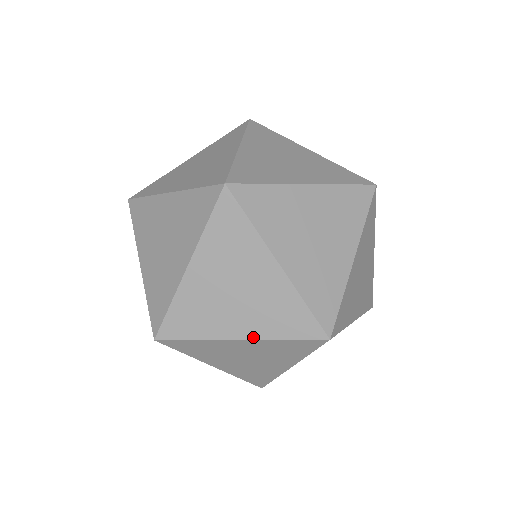
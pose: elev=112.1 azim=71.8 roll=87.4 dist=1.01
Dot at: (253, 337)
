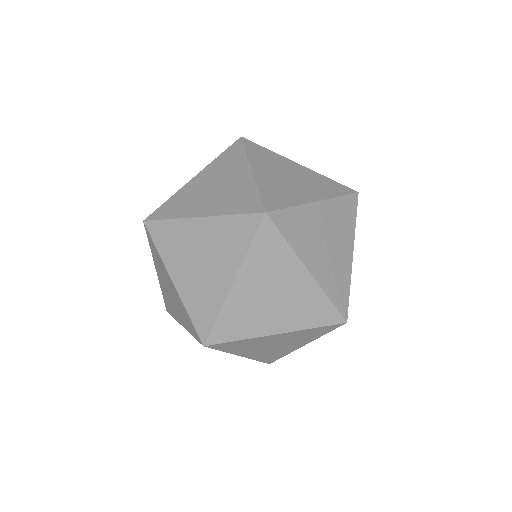
Dot at: (210, 214)
